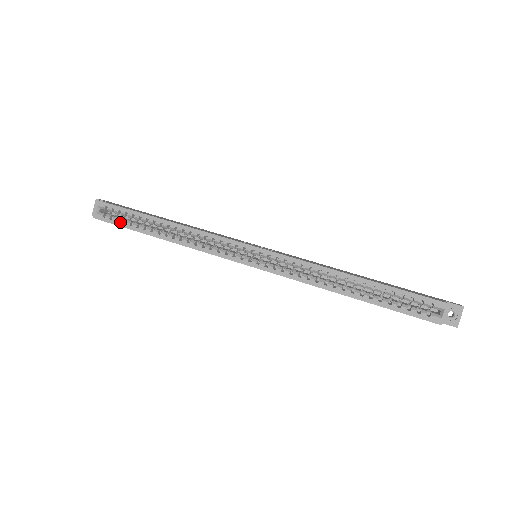
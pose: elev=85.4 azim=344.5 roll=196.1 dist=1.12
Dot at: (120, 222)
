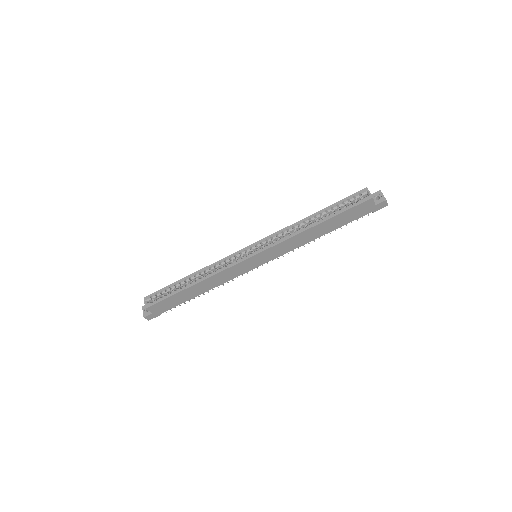
Dot at: (164, 297)
